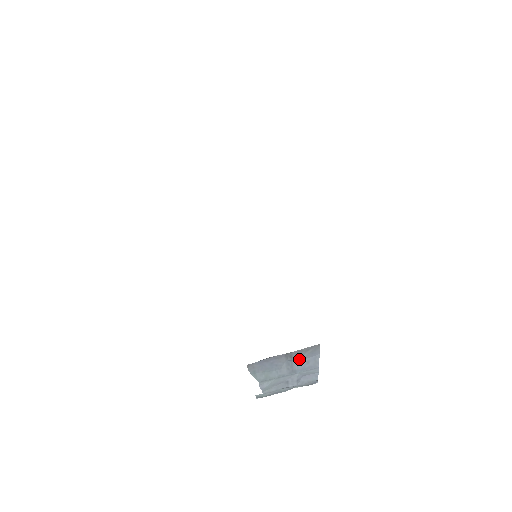
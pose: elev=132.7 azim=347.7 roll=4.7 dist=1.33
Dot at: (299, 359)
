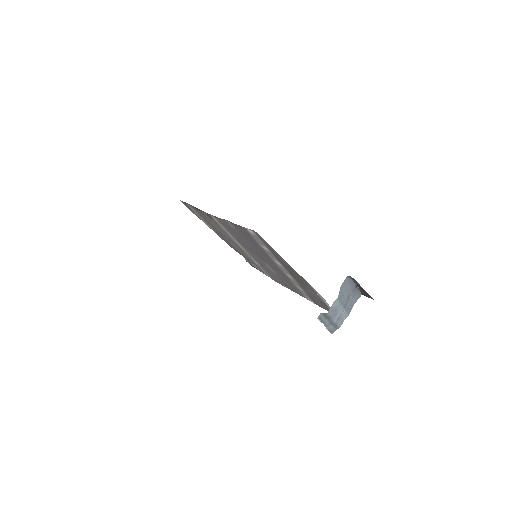
Dot at: (351, 298)
